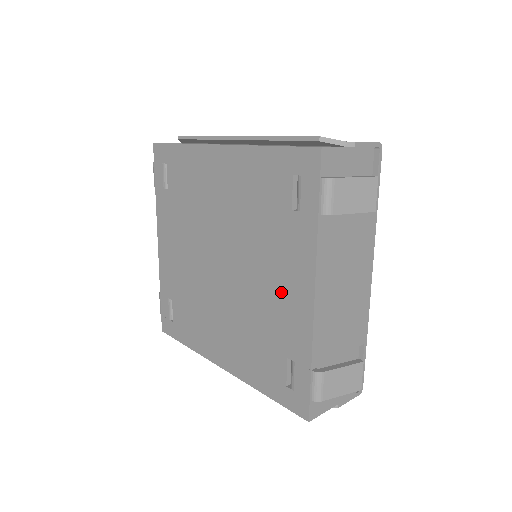
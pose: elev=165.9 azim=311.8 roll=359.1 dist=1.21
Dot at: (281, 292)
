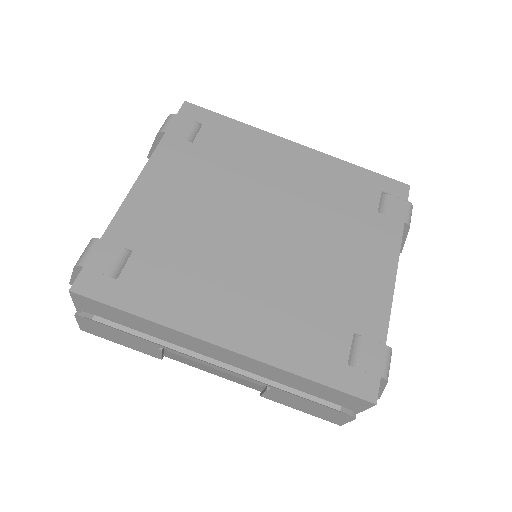
Dot at: (356, 269)
